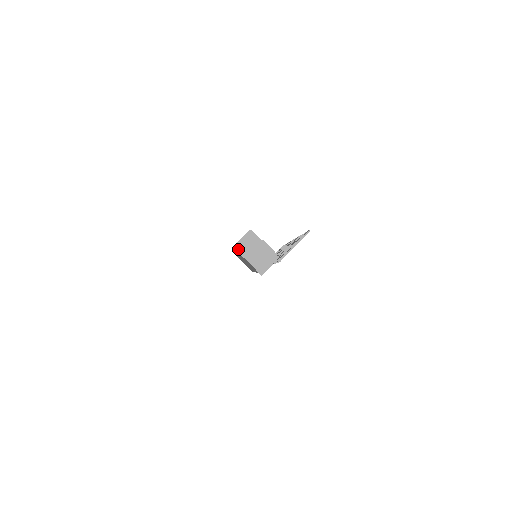
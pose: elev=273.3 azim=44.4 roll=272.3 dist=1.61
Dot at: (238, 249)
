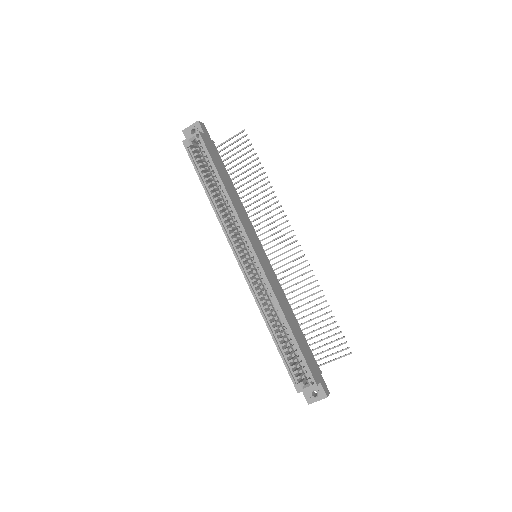
Dot at: (301, 391)
